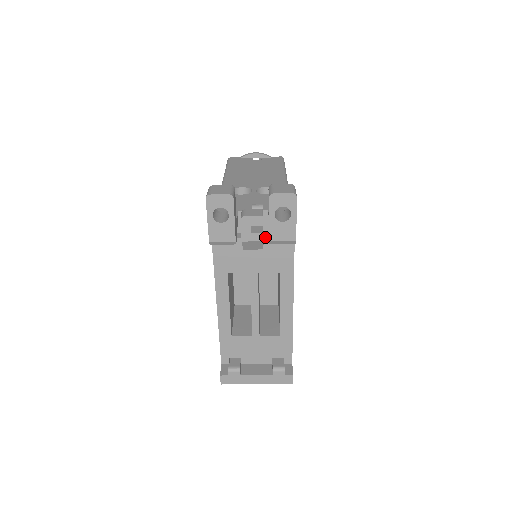
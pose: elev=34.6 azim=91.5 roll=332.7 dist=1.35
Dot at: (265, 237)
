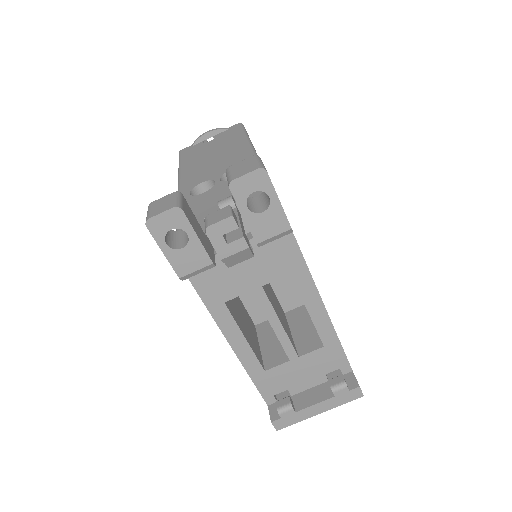
Dot at: (250, 239)
